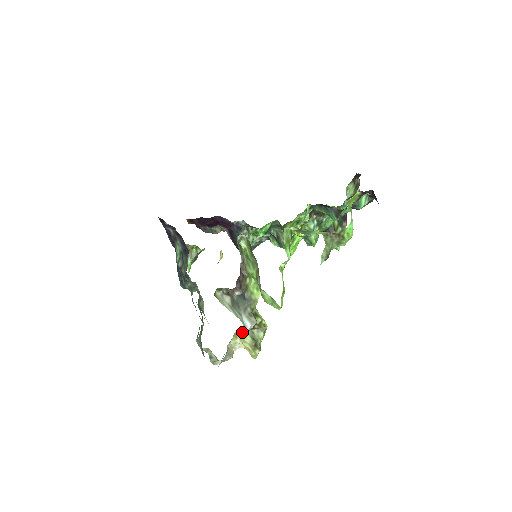
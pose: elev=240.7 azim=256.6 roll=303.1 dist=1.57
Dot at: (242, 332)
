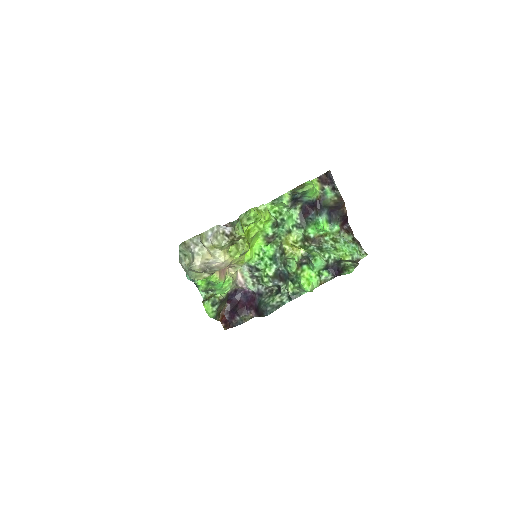
Dot at: (222, 246)
